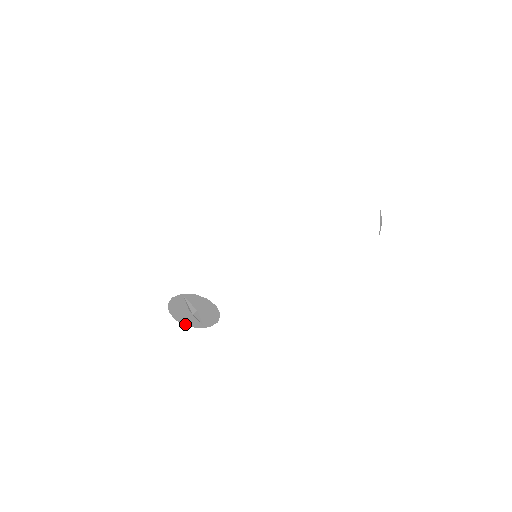
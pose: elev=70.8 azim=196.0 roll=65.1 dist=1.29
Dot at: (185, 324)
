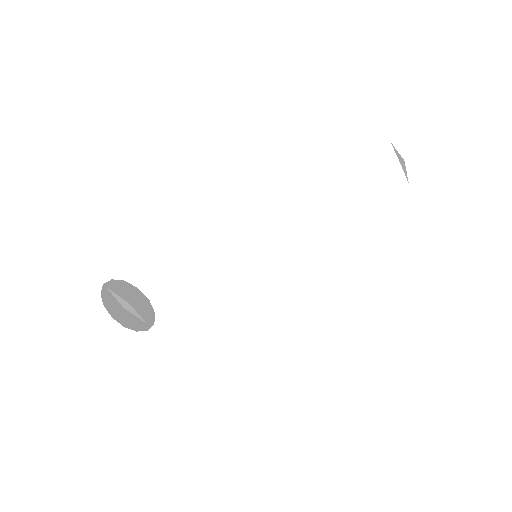
Dot at: (134, 329)
